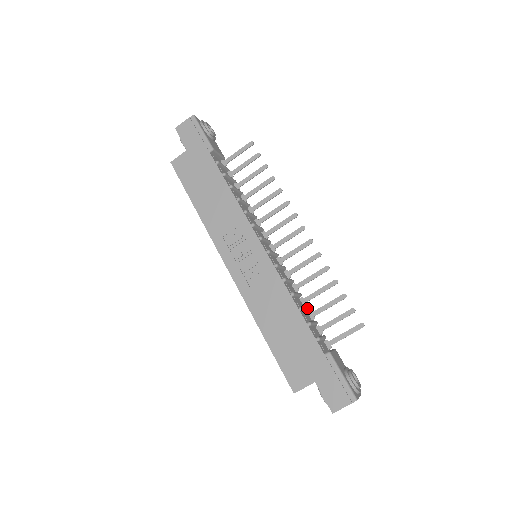
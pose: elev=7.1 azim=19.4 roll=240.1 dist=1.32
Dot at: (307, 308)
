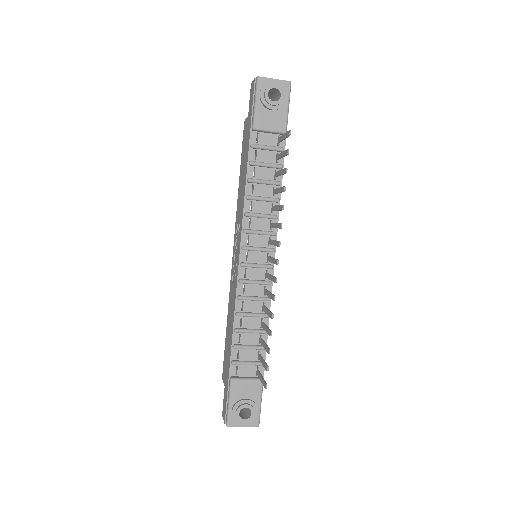
Dot at: (256, 332)
